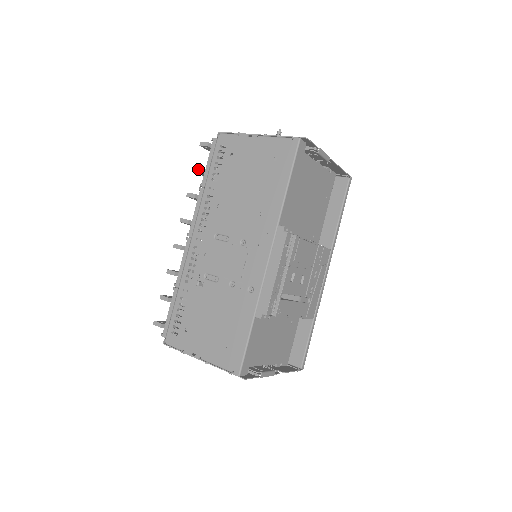
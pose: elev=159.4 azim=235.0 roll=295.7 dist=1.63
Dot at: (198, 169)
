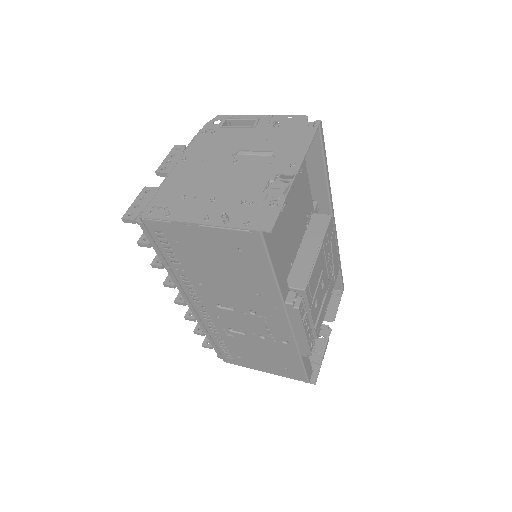
Dot at: (144, 245)
